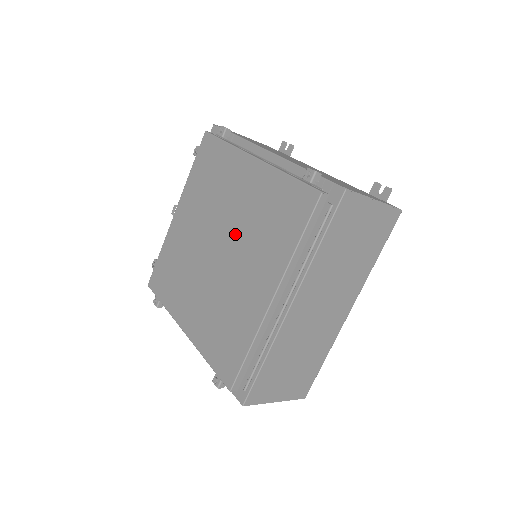
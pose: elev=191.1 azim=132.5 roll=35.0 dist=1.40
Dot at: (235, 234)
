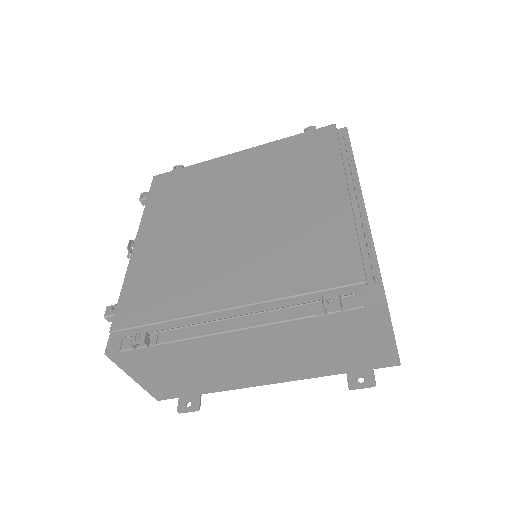
Dot at: (255, 192)
